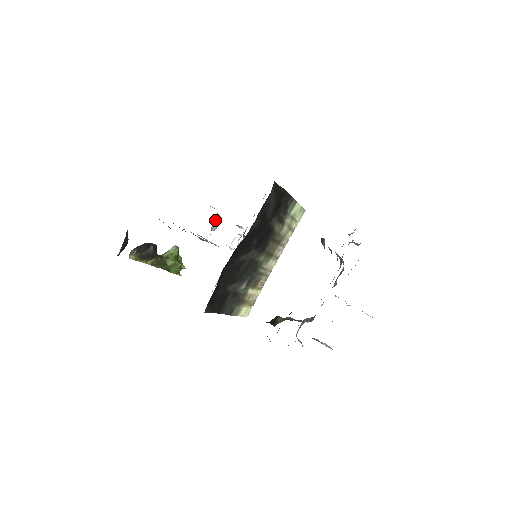
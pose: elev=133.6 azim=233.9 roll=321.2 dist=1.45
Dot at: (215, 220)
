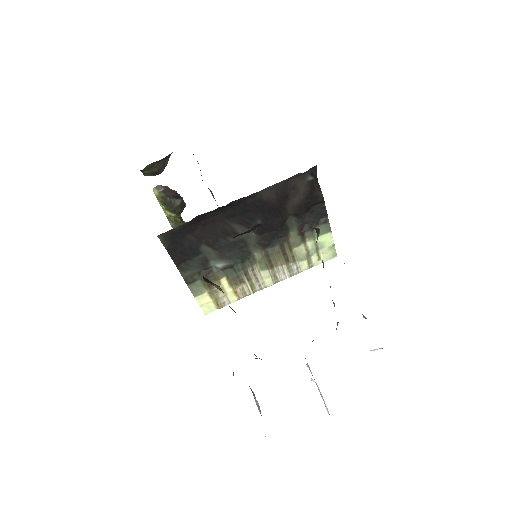
Dot at: occluded
